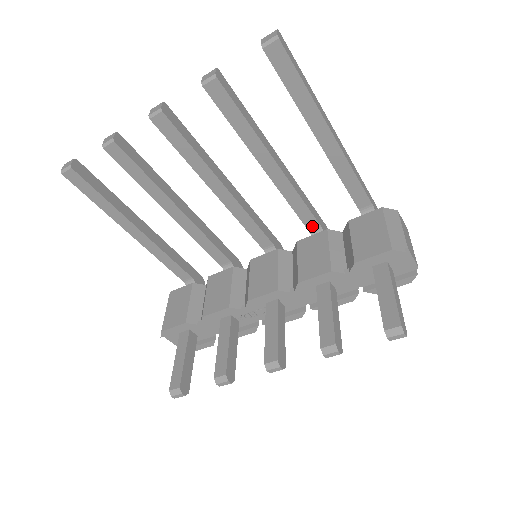
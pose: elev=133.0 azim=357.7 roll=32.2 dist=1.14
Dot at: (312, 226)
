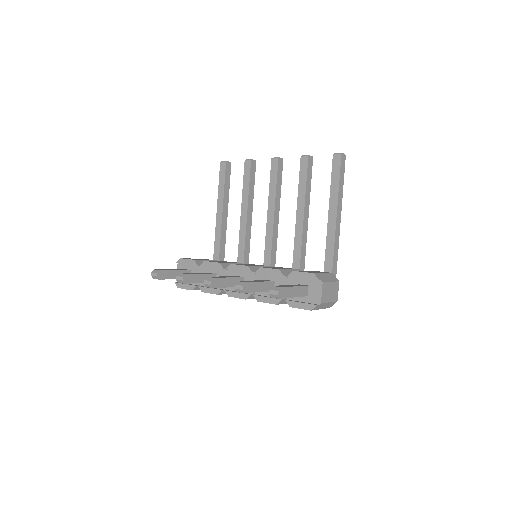
Dot at: occluded
